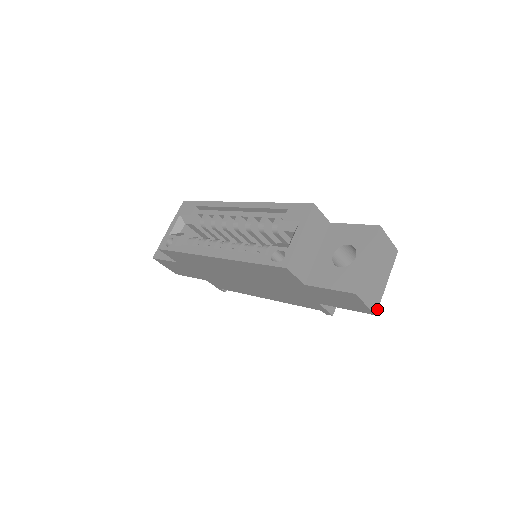
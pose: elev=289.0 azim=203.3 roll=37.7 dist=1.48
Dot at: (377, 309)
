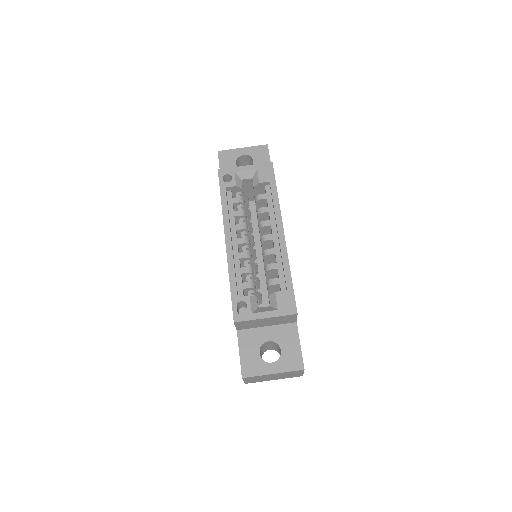
Dot at: occluded
